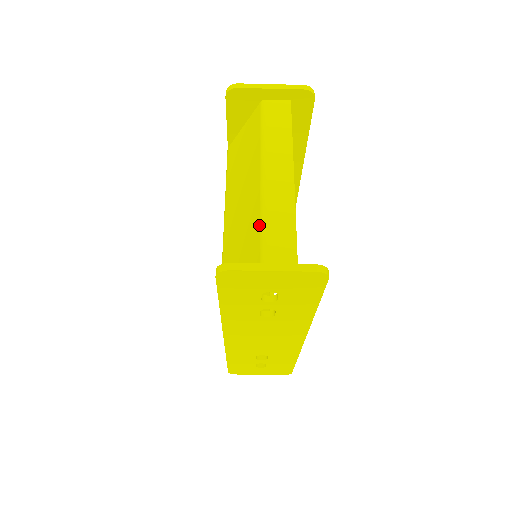
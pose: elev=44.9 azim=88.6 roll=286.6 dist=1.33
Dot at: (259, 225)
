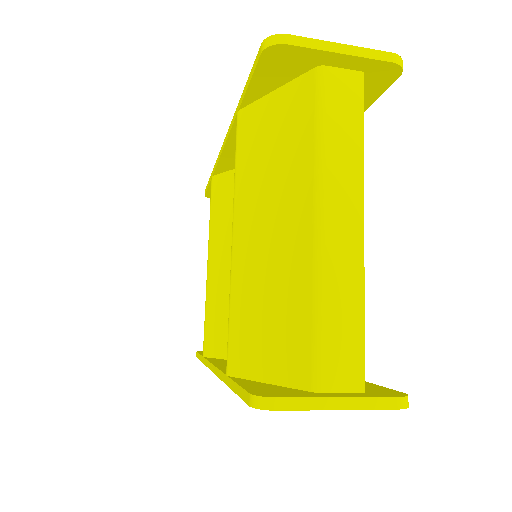
Dot at: (310, 307)
